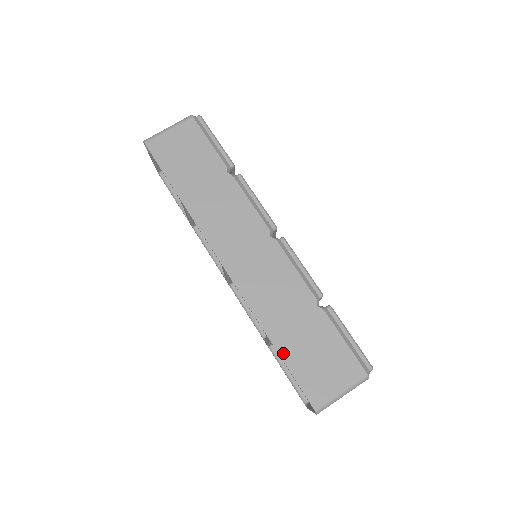
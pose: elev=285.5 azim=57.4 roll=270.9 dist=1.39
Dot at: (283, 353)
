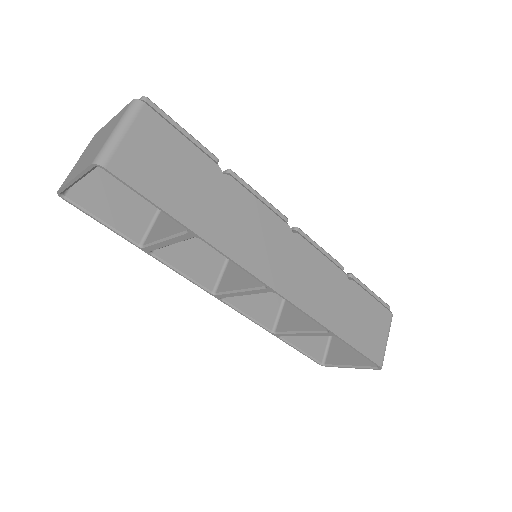
Dot at: (348, 339)
